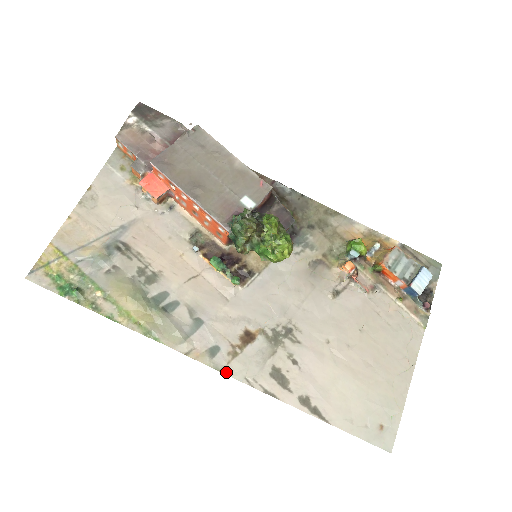
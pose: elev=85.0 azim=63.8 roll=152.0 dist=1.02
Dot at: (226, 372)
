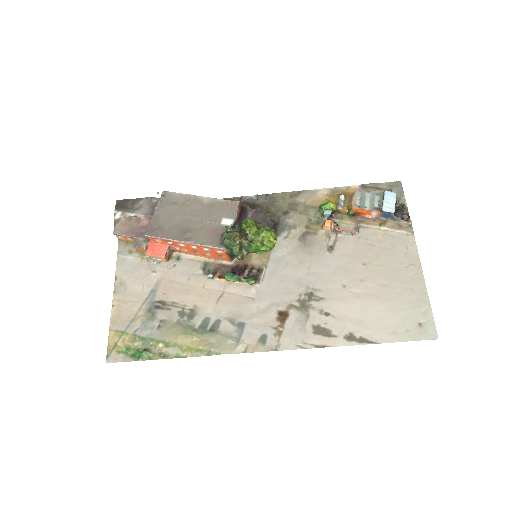
Dot at: (280, 349)
